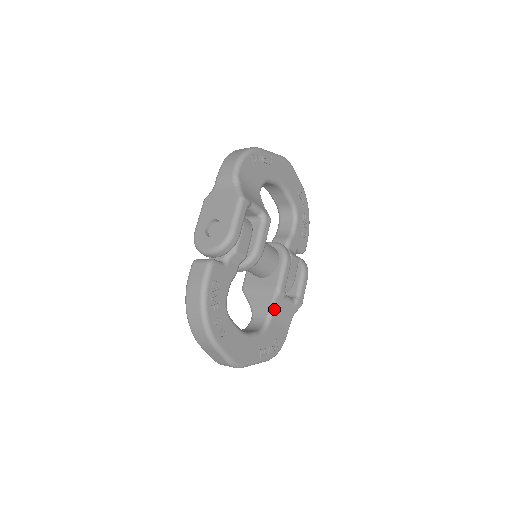
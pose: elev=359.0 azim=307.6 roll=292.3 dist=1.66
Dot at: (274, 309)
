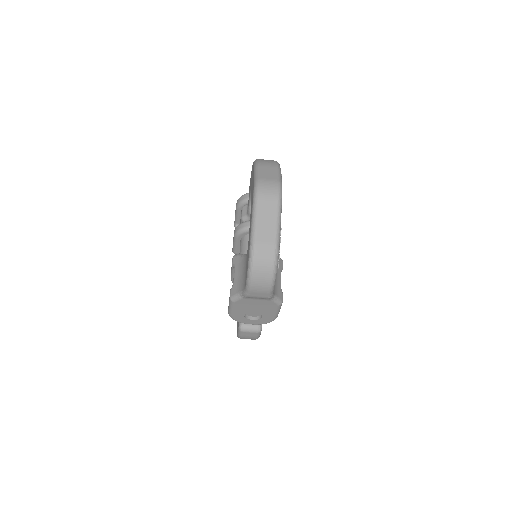
Dot at: occluded
